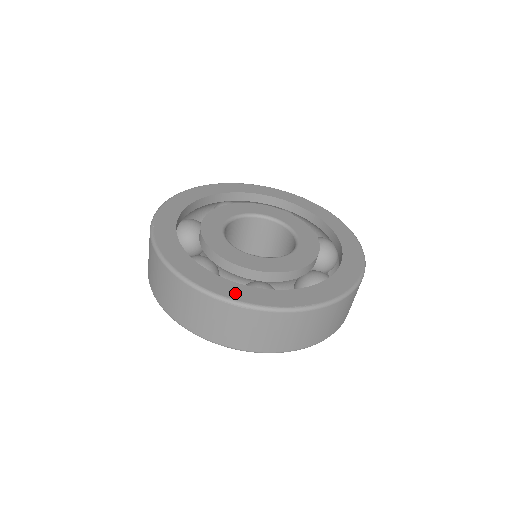
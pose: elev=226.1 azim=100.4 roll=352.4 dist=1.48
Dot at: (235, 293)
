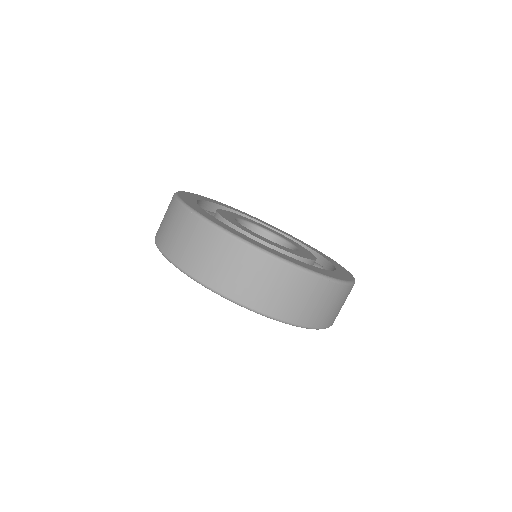
Dot at: (326, 273)
